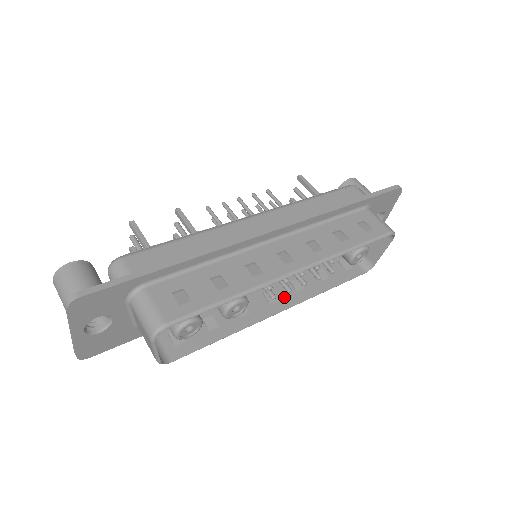
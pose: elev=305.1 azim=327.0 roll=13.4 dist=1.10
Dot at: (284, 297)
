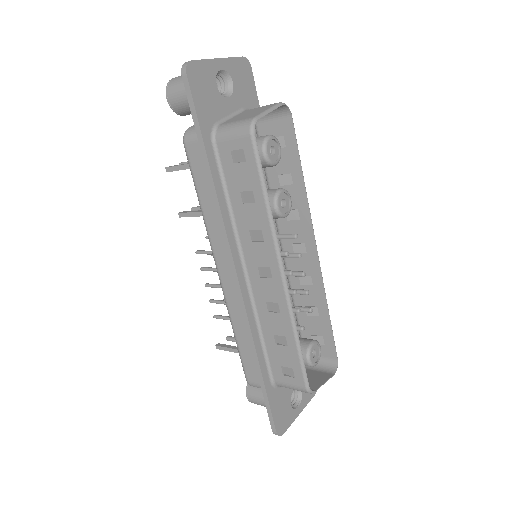
Dot at: (275, 285)
